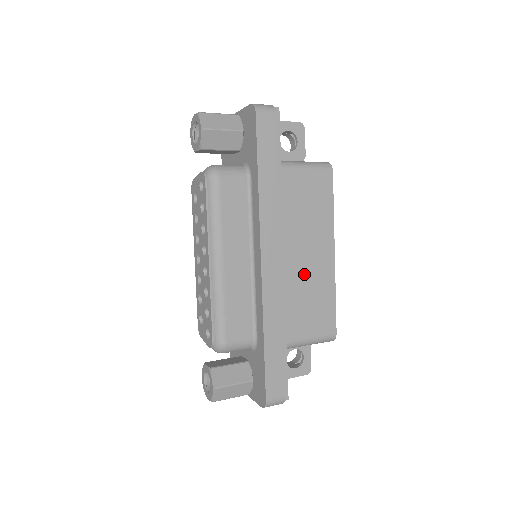
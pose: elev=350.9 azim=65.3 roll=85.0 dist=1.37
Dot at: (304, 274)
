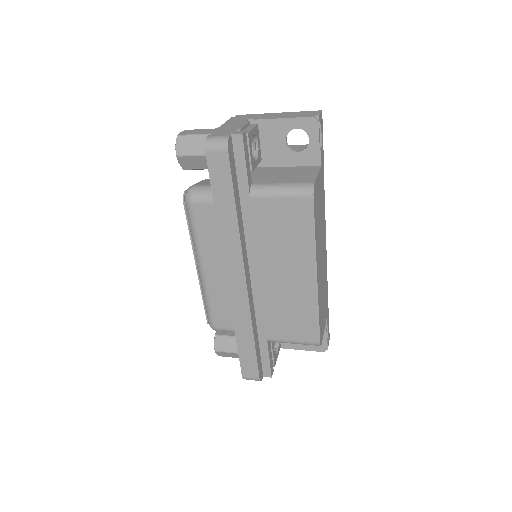
Dot at: (282, 290)
